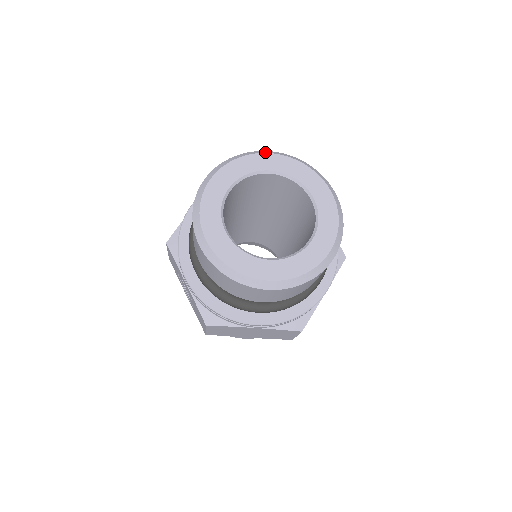
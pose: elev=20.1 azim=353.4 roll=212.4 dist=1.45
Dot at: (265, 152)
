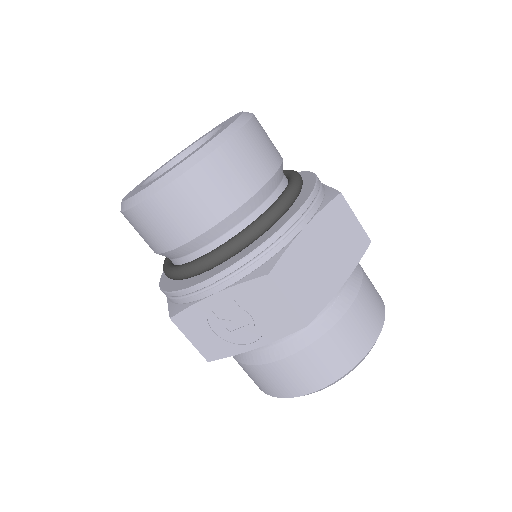
Dot at: occluded
